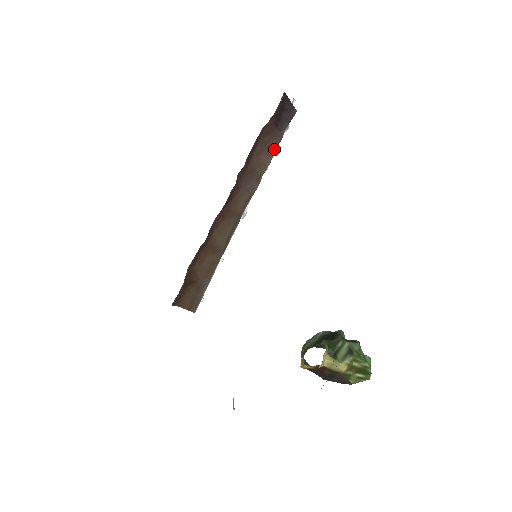
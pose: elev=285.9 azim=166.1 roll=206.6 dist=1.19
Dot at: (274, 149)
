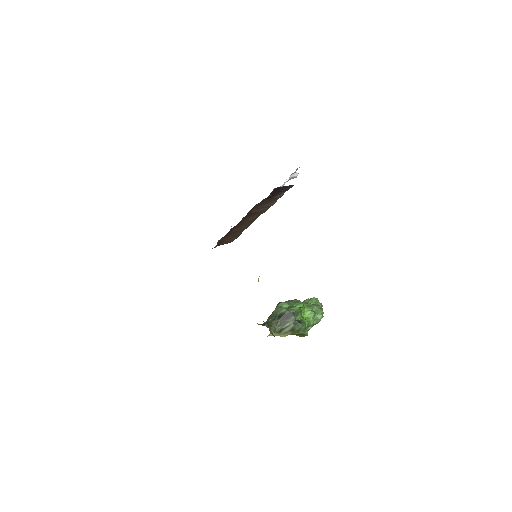
Dot at: (276, 200)
